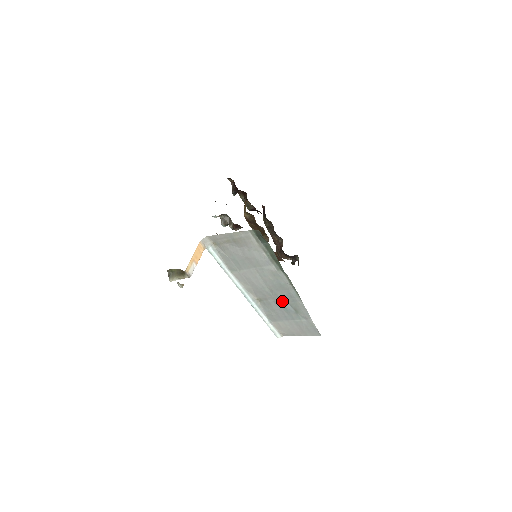
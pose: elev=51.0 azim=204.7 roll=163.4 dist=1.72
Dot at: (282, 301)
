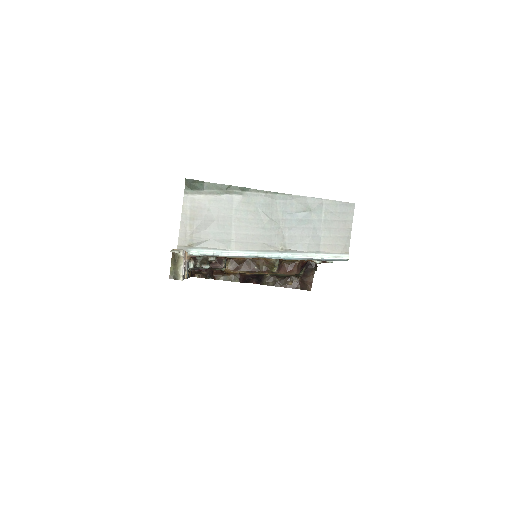
Dot at: (290, 219)
